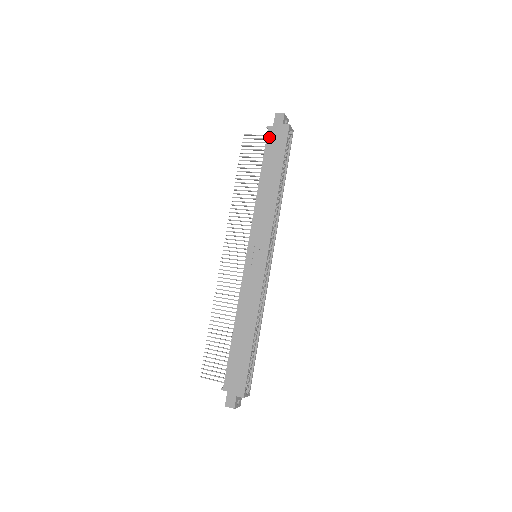
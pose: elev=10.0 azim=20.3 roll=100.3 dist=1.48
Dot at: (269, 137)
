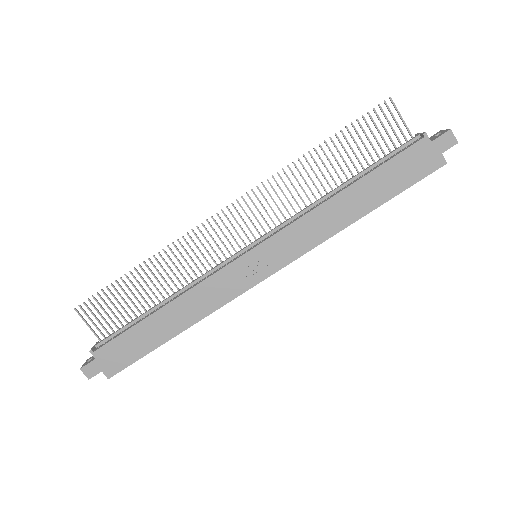
Dot at: (413, 149)
